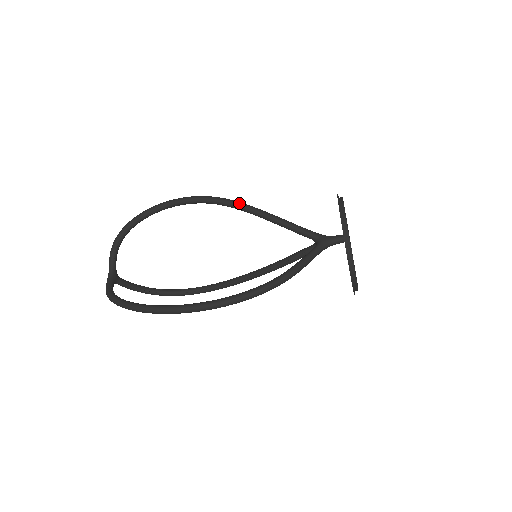
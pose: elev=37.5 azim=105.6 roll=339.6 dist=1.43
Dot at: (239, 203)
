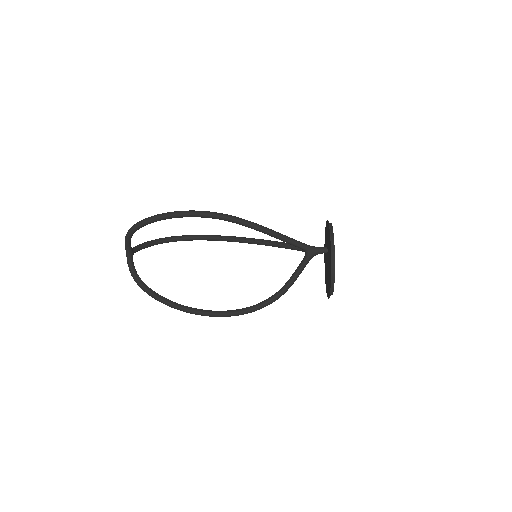
Dot at: (245, 223)
